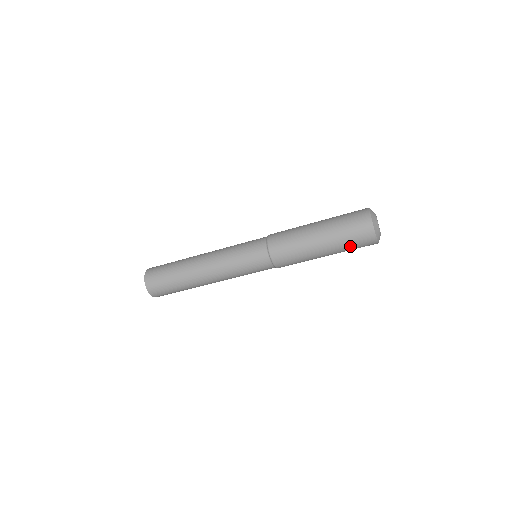
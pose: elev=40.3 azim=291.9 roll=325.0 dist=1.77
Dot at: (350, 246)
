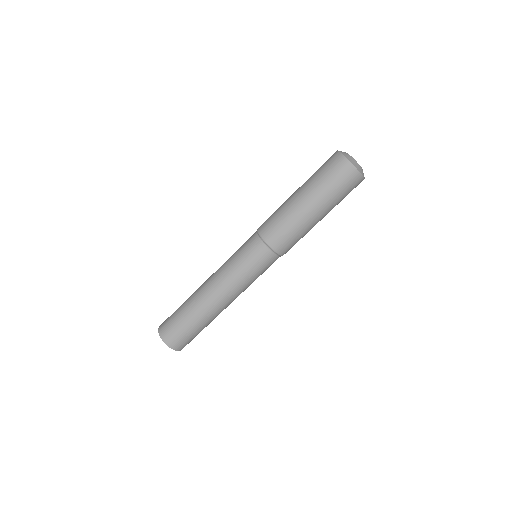
Dot at: (341, 196)
